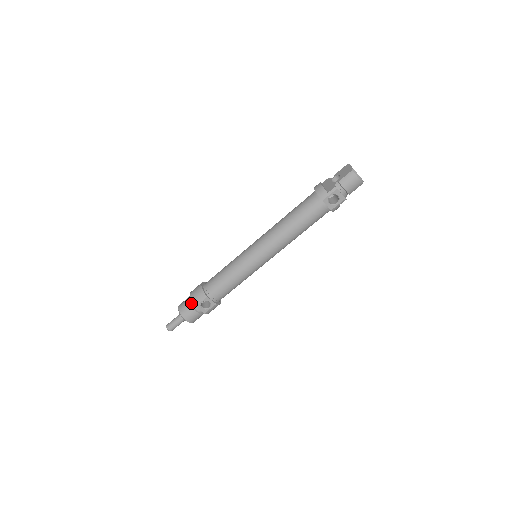
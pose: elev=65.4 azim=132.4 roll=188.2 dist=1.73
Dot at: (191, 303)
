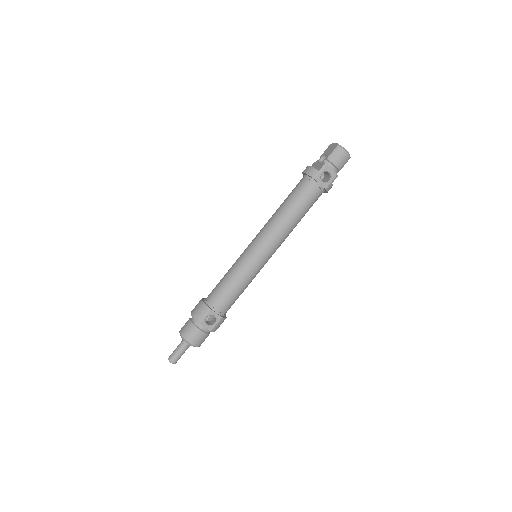
Dot at: (194, 323)
